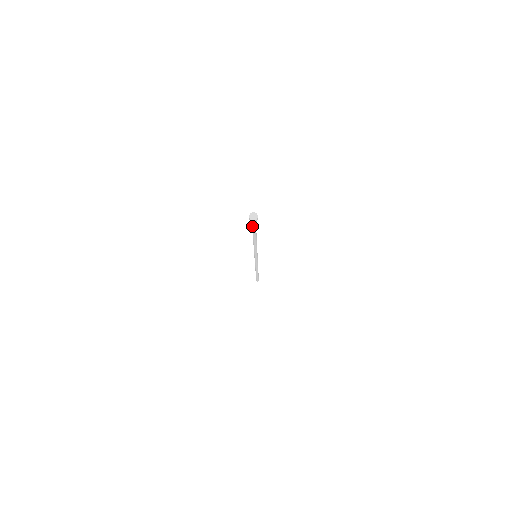
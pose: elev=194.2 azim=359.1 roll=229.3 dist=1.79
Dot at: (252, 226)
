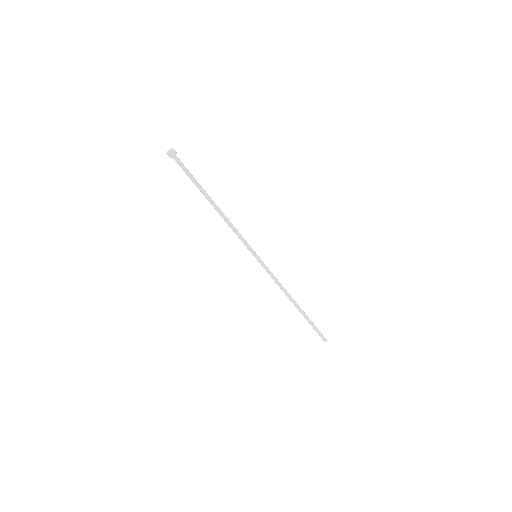
Dot at: (185, 172)
